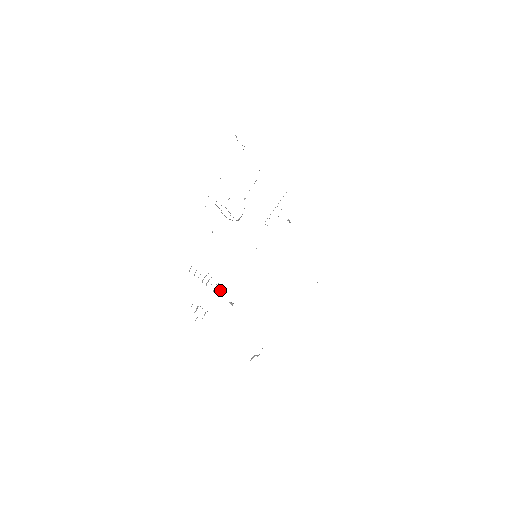
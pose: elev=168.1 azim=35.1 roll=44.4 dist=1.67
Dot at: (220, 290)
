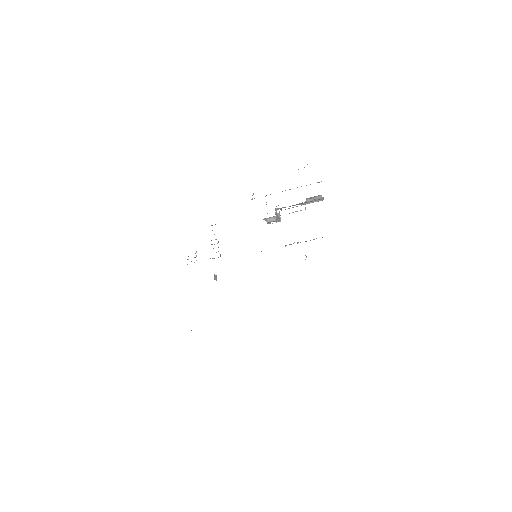
Dot at: occluded
